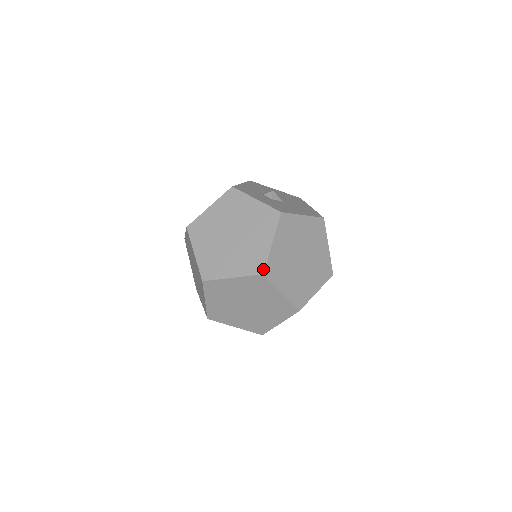
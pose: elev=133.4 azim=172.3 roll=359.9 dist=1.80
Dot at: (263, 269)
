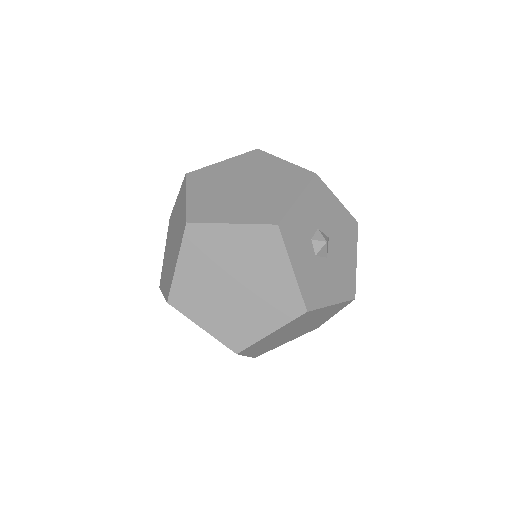
Dot at: (240, 350)
